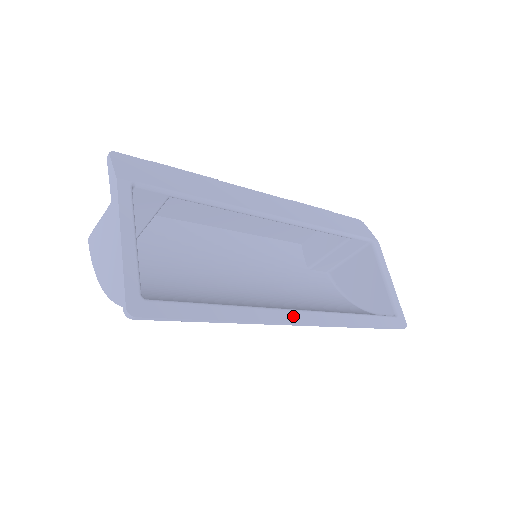
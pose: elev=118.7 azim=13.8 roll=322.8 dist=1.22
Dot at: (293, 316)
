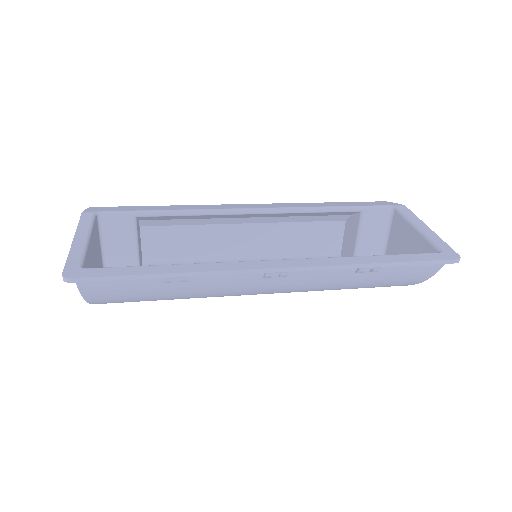
Dot at: (264, 264)
